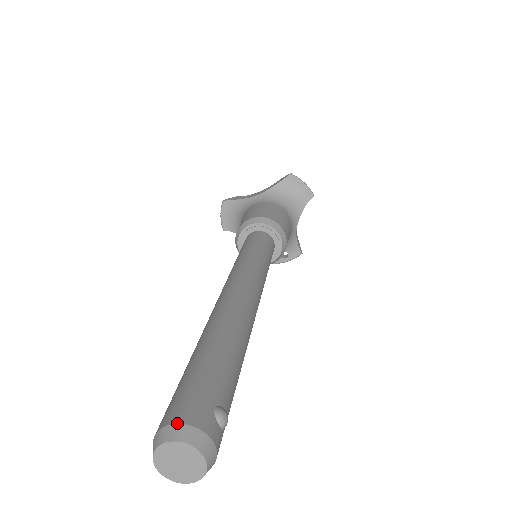
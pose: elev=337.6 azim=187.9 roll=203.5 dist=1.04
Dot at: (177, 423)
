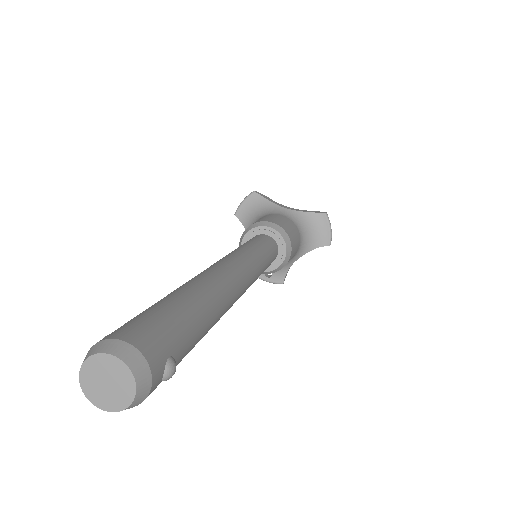
Dot at: (133, 345)
